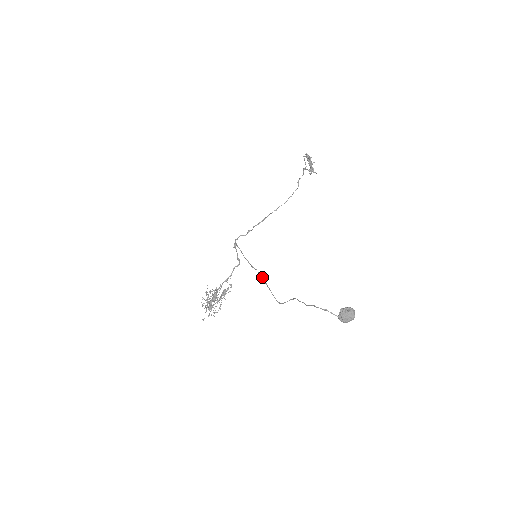
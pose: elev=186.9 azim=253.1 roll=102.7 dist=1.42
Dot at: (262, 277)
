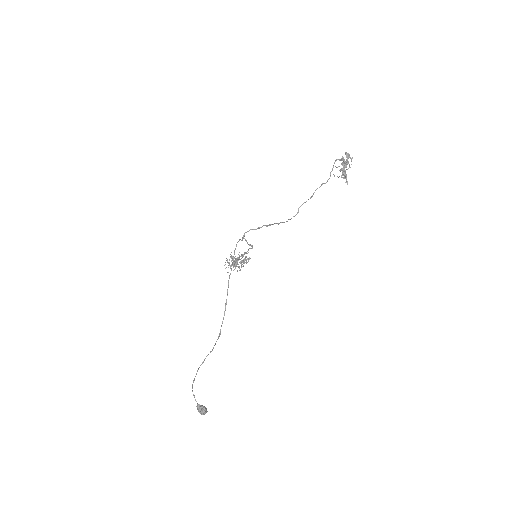
Dot at: (226, 300)
